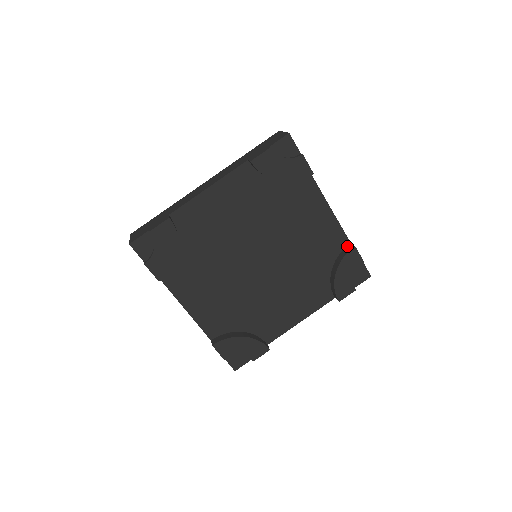
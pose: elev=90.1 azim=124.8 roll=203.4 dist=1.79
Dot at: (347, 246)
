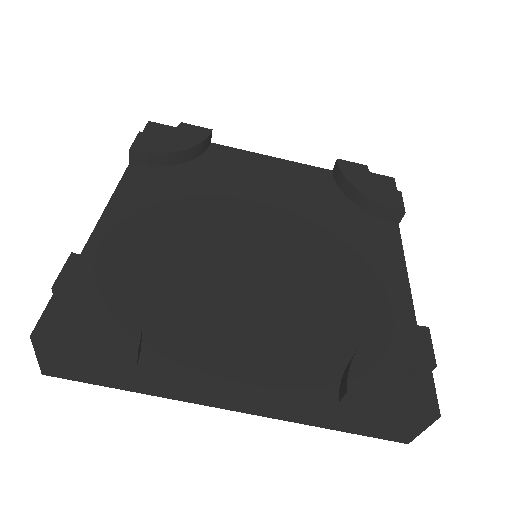
Dot at: (333, 173)
